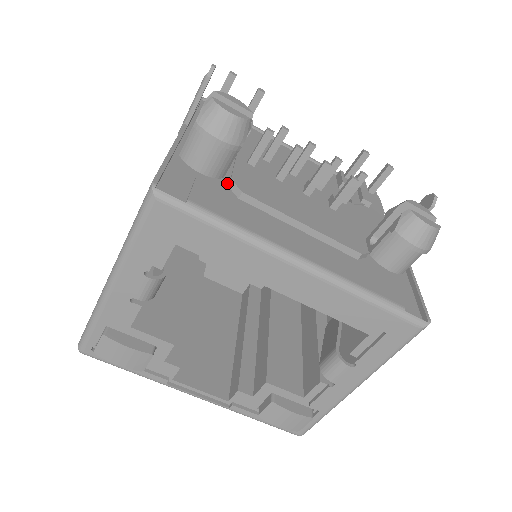
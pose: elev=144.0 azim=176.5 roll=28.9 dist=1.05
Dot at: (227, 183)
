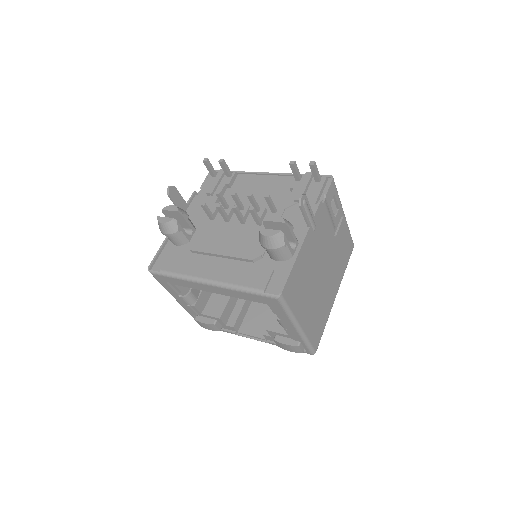
Dot at: occluded
